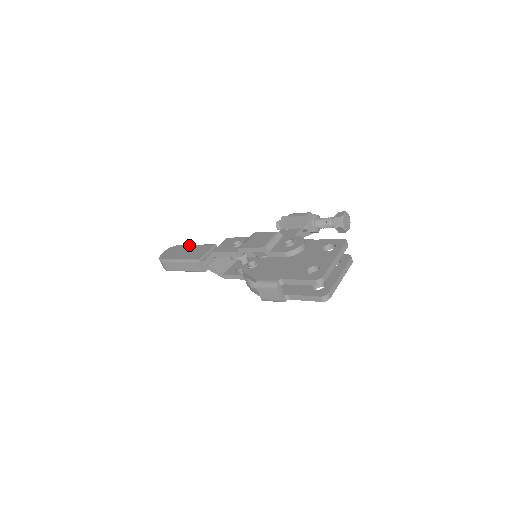
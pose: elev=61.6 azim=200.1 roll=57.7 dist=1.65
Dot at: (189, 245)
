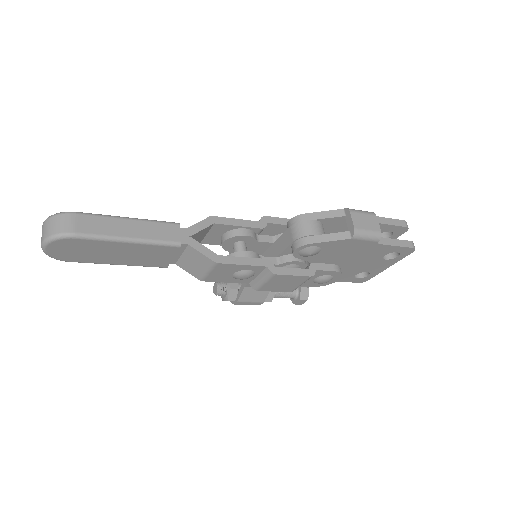
Dot at: occluded
